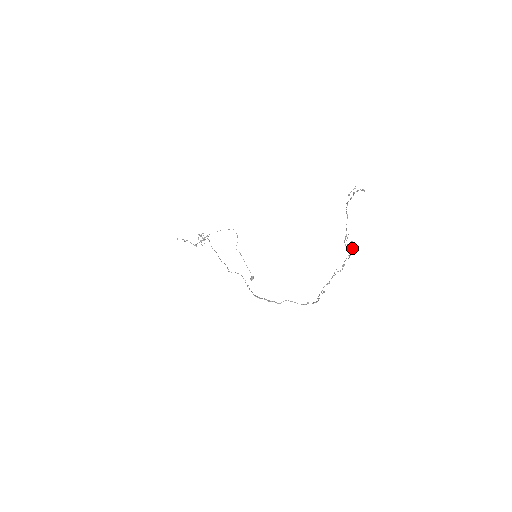
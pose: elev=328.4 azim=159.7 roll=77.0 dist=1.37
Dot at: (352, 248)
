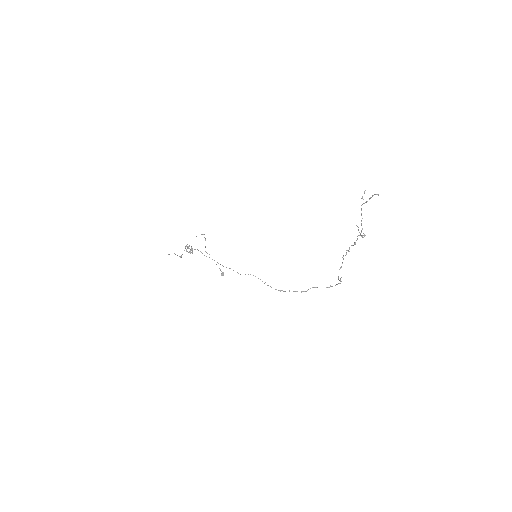
Dot at: occluded
